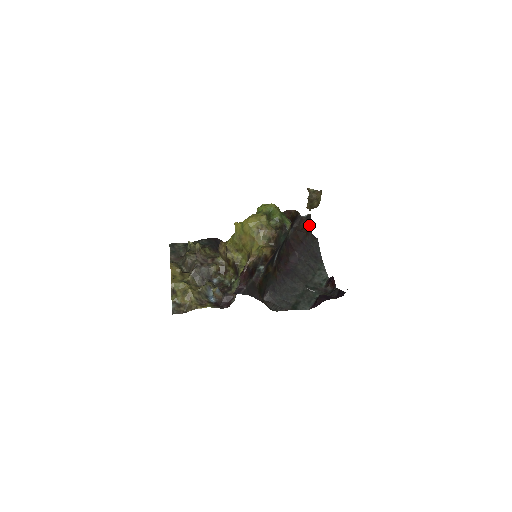
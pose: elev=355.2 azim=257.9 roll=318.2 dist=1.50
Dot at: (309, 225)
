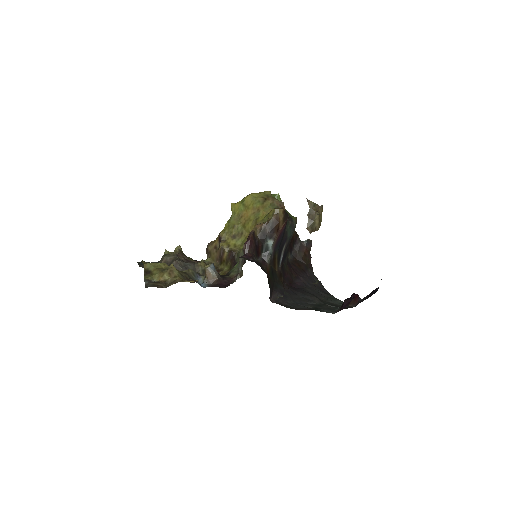
Dot at: (310, 257)
